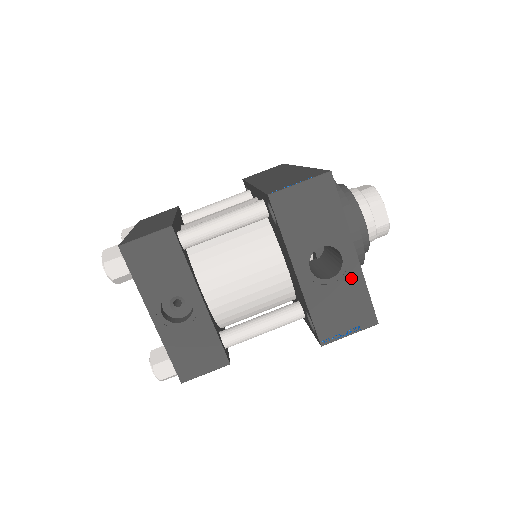
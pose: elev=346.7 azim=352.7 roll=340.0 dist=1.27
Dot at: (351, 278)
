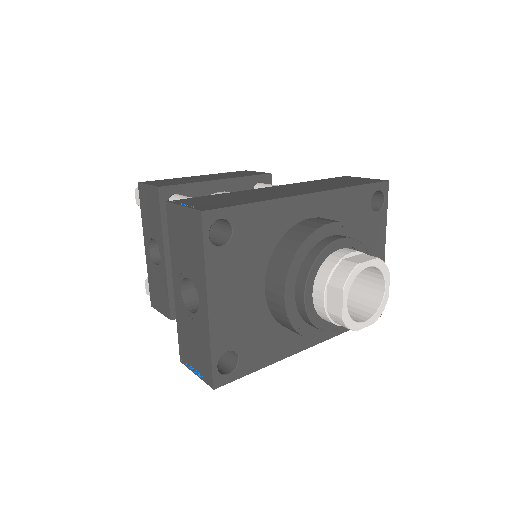
Dot at: (202, 327)
